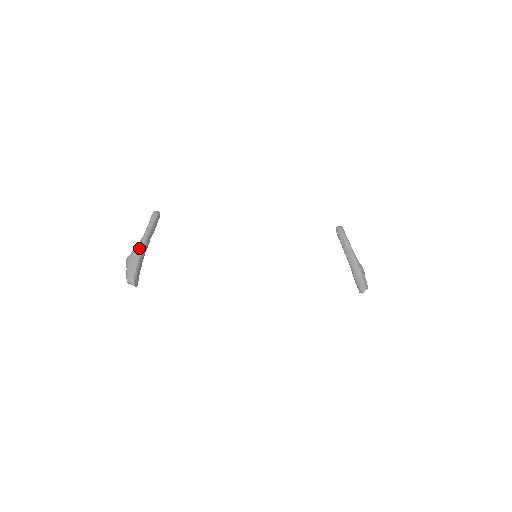
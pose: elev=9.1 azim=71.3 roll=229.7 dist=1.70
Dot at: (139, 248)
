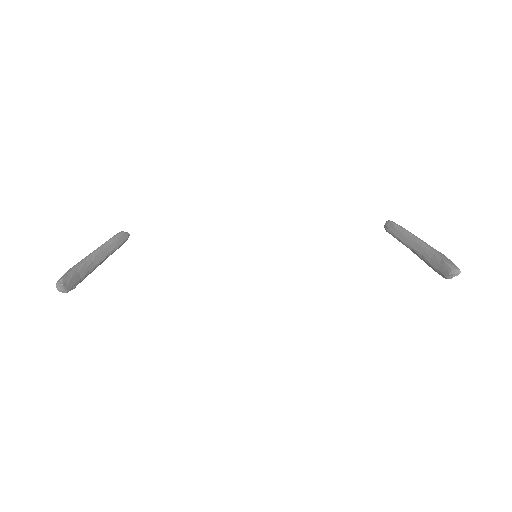
Dot at: (86, 256)
